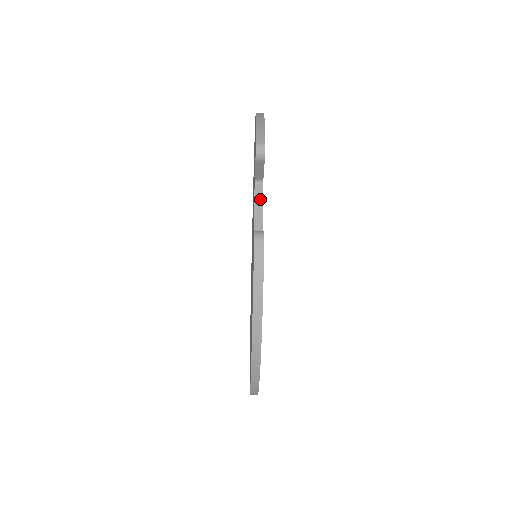
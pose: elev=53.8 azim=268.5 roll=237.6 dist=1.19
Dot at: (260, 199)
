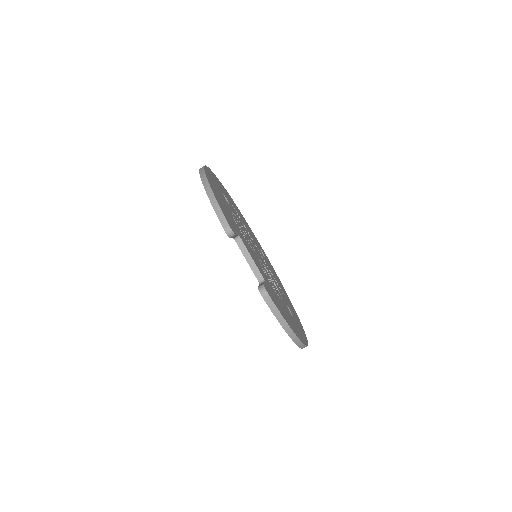
Dot at: (244, 249)
